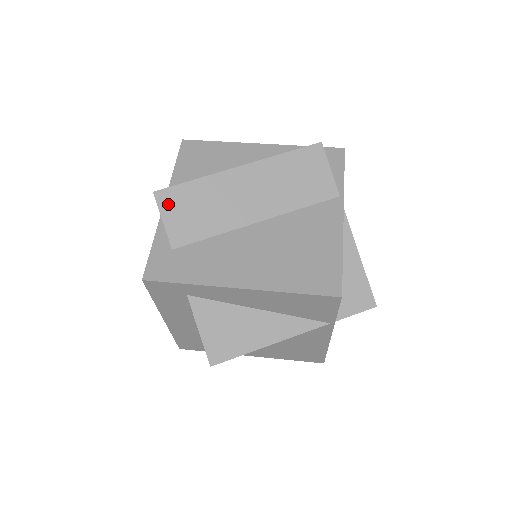
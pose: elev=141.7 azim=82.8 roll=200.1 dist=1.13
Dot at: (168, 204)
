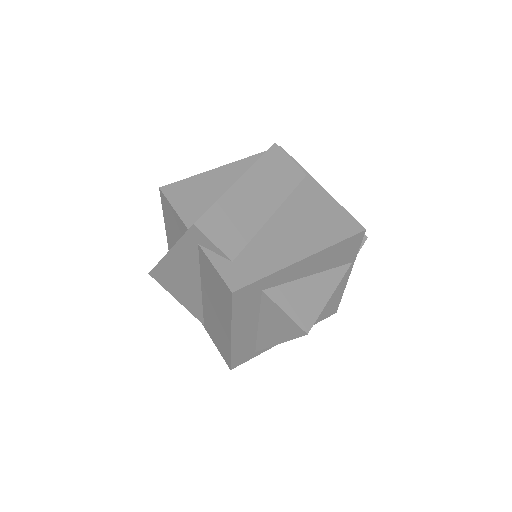
Dot at: (209, 228)
